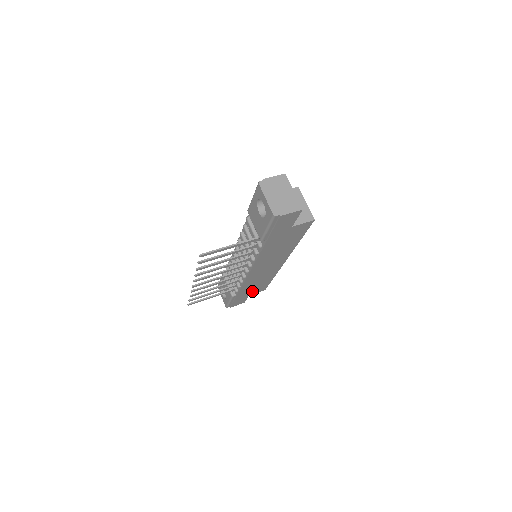
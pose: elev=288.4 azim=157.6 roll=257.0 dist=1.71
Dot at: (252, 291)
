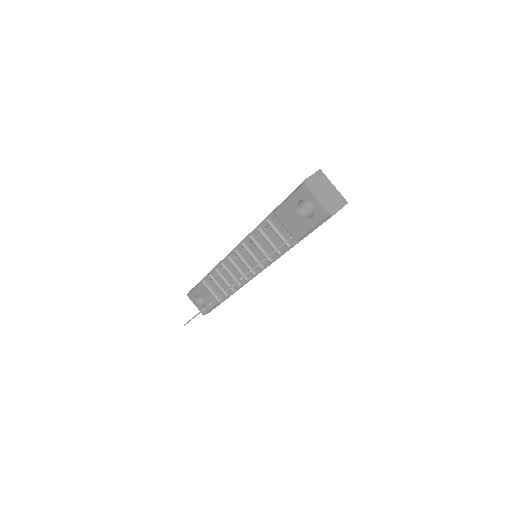
Dot at: occluded
